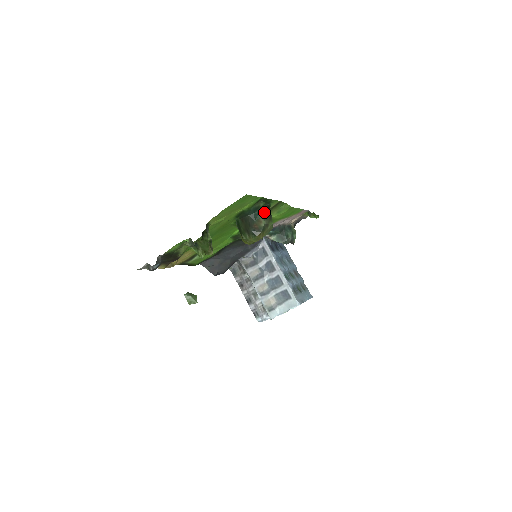
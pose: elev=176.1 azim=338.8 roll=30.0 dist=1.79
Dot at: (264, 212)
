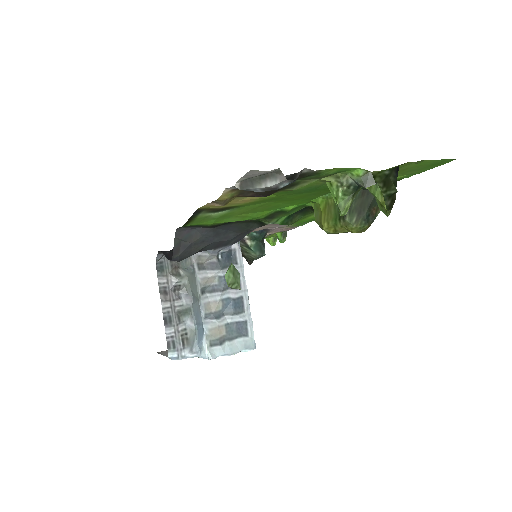
Dot at: occluded
